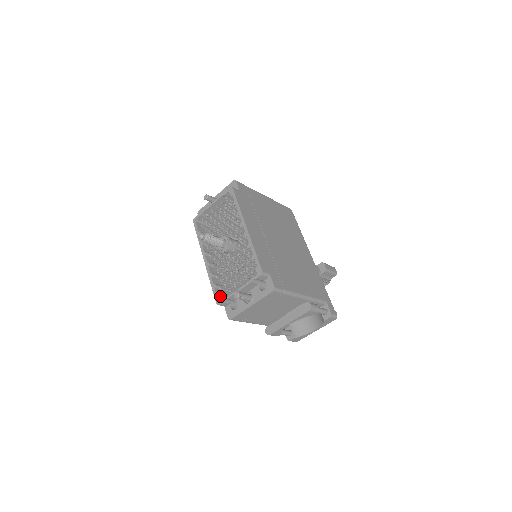
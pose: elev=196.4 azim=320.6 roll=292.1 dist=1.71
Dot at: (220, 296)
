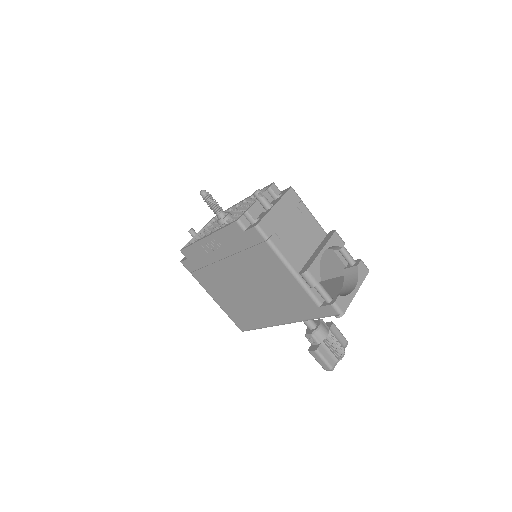
Dot at: (236, 226)
